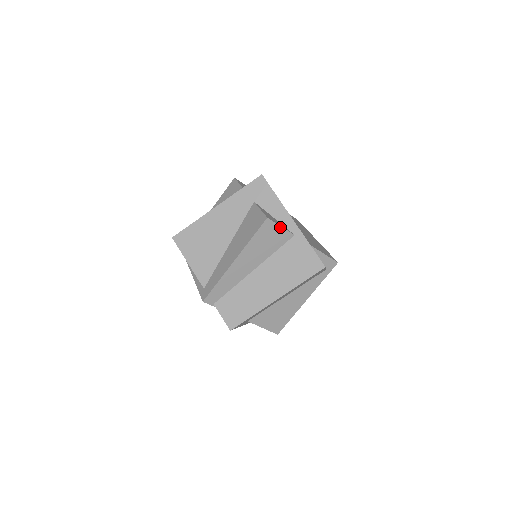
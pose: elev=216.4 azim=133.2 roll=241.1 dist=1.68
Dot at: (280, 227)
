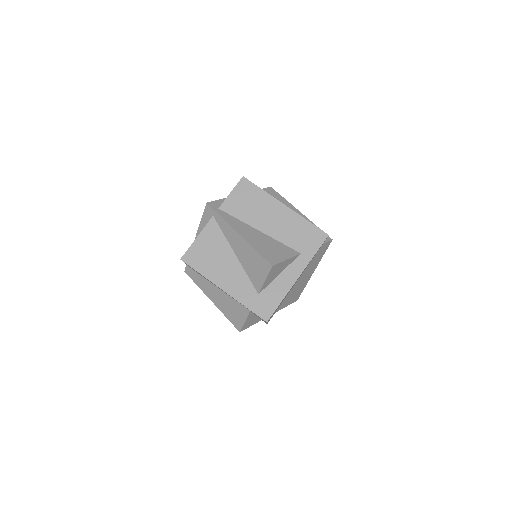
Dot at: (250, 325)
